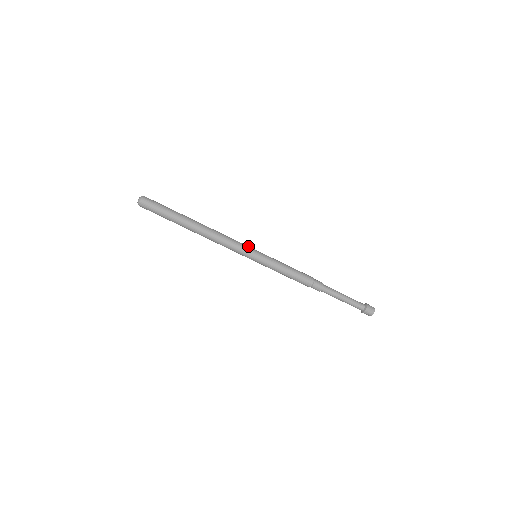
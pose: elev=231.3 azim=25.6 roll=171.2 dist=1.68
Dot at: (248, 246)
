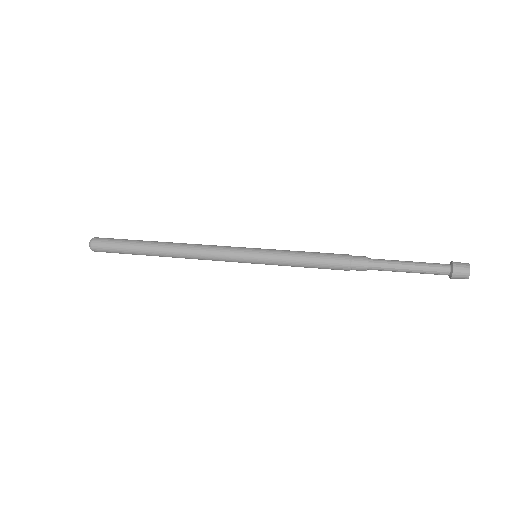
Dot at: (239, 247)
